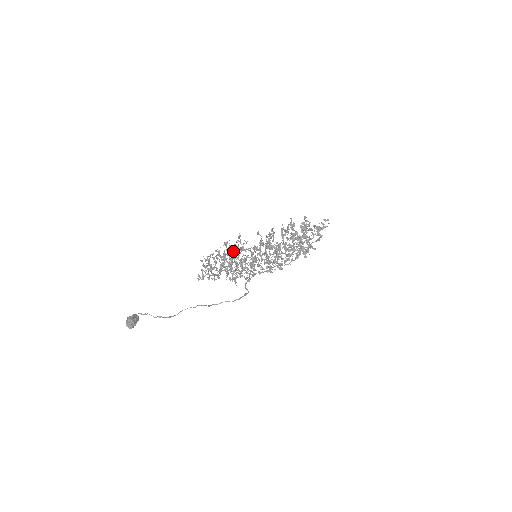
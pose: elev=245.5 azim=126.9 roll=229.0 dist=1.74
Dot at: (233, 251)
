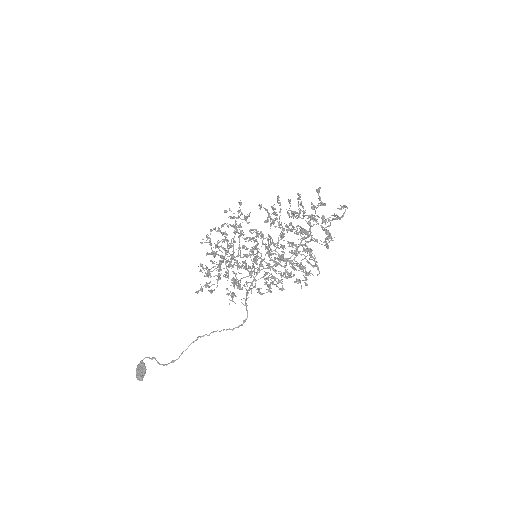
Dot at: occluded
